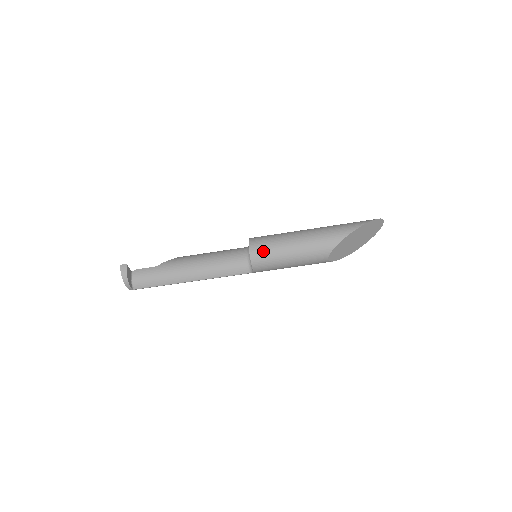
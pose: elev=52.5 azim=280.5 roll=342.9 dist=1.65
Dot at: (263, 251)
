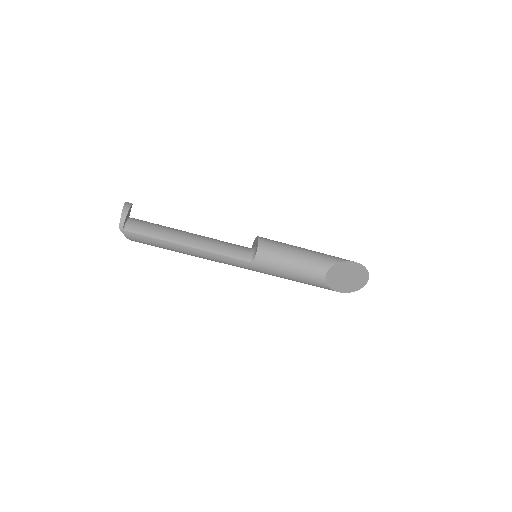
Dot at: (271, 243)
